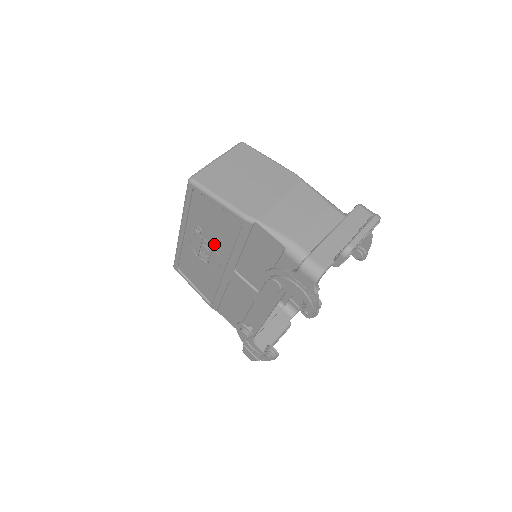
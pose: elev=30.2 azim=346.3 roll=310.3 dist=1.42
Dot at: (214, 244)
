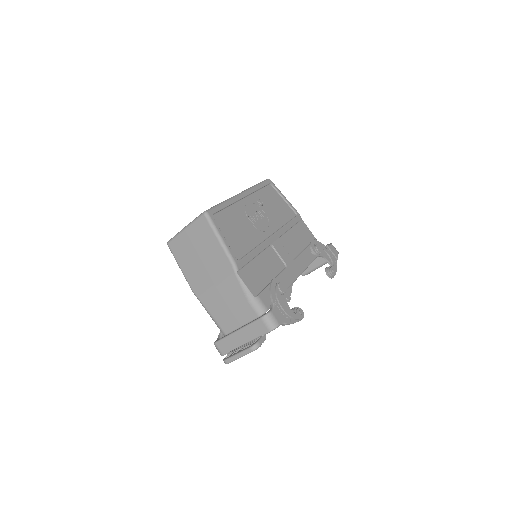
Dot at: occluded
